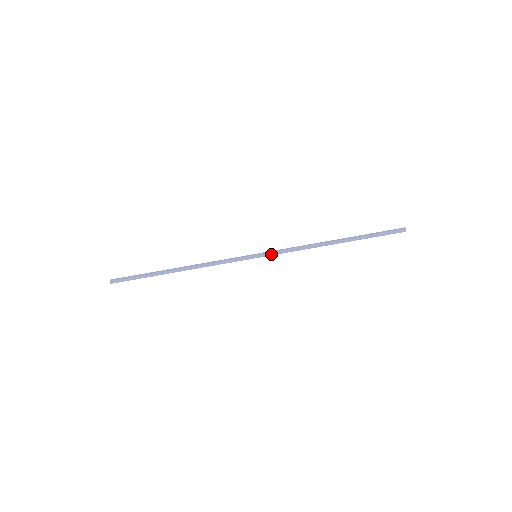
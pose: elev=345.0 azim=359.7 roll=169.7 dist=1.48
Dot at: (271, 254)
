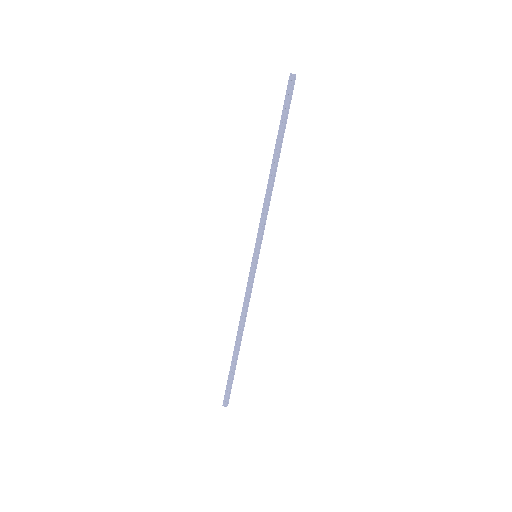
Dot at: (261, 240)
